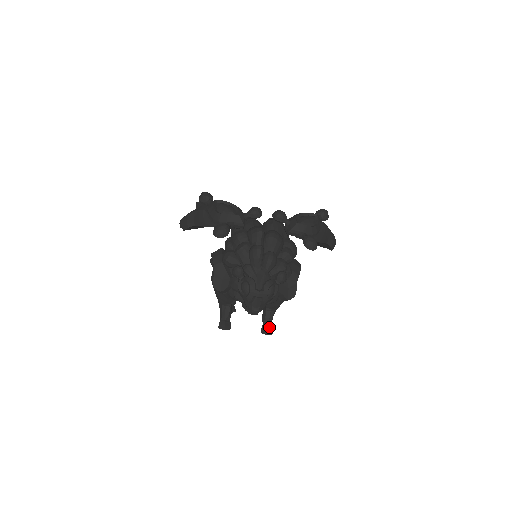
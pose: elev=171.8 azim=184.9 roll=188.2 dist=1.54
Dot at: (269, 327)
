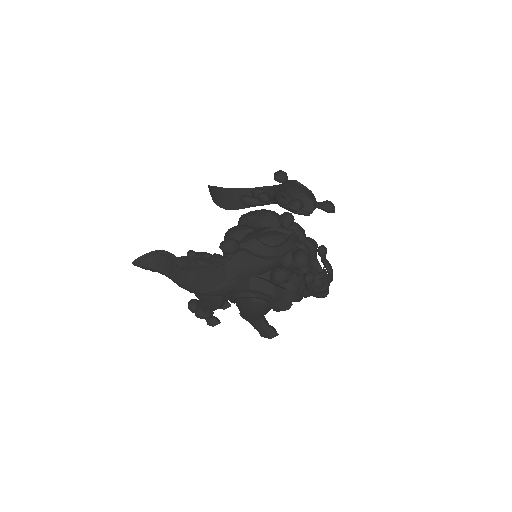
Dot at: occluded
